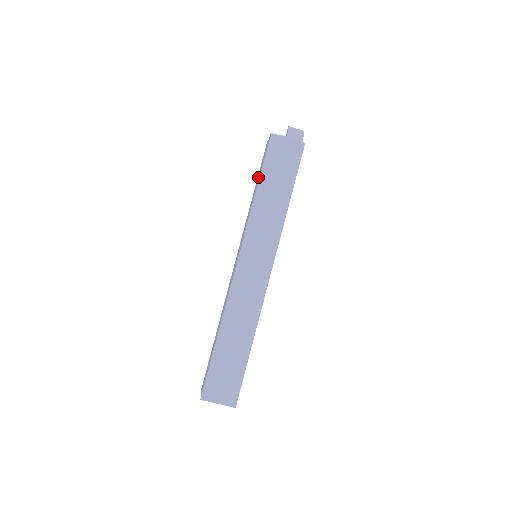
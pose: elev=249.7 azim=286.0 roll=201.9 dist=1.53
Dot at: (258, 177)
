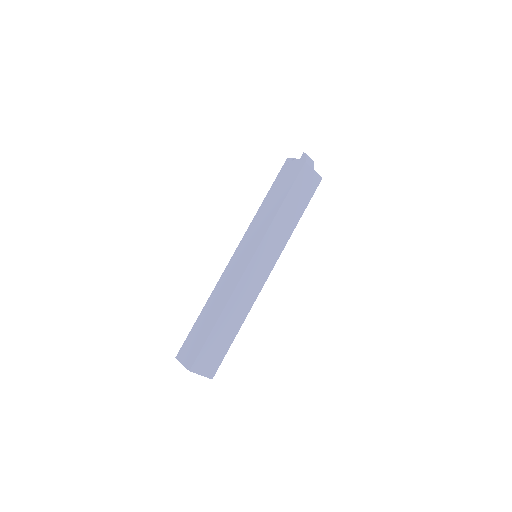
Dot at: (277, 190)
